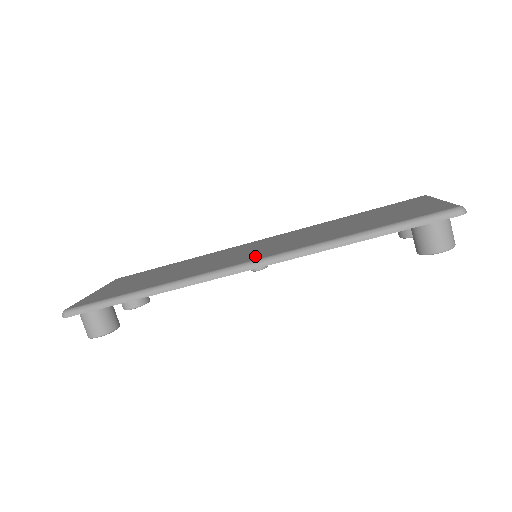
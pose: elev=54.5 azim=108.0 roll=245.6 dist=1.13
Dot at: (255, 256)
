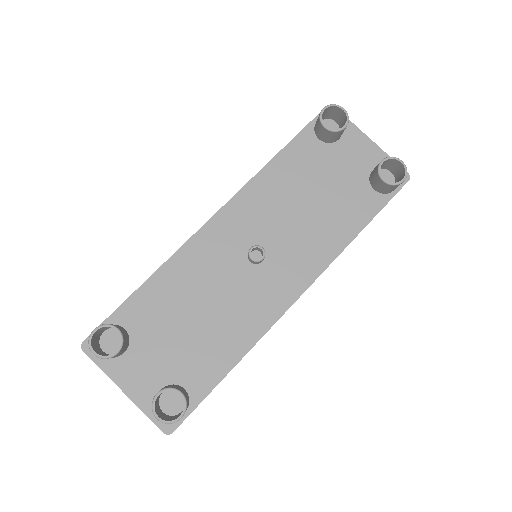
Dot at: (232, 226)
